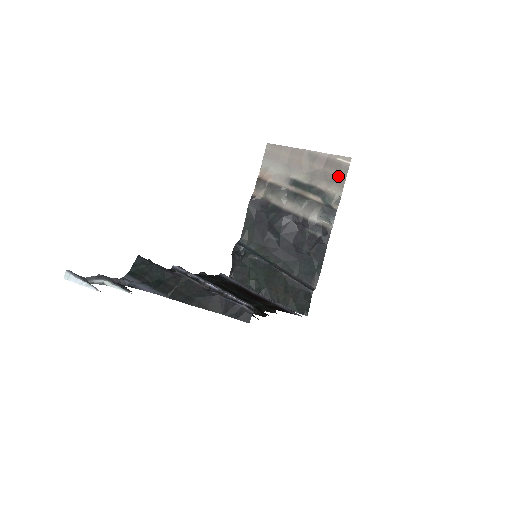
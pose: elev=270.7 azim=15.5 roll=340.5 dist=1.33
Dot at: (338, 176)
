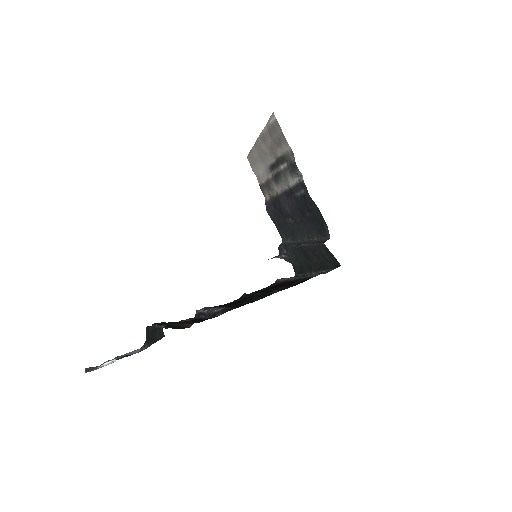
Dot at: (279, 135)
